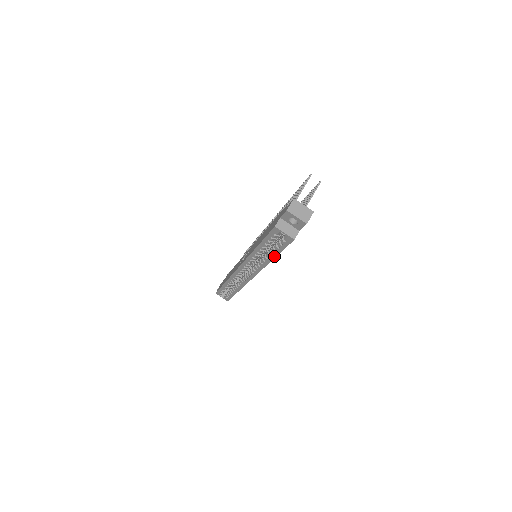
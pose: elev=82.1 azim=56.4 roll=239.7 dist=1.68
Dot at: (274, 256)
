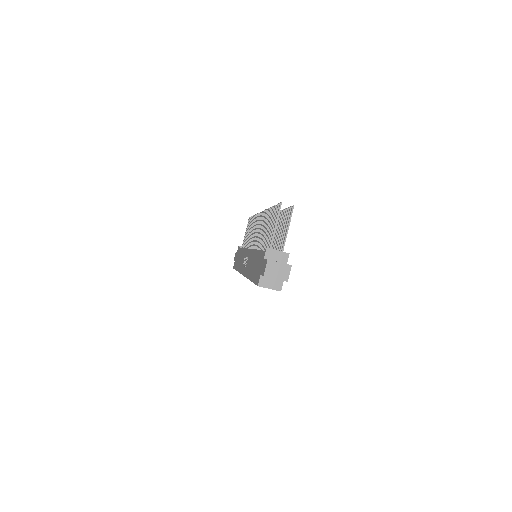
Dot at: occluded
